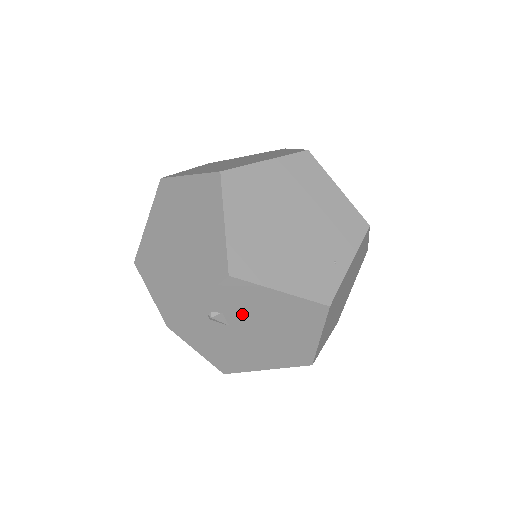
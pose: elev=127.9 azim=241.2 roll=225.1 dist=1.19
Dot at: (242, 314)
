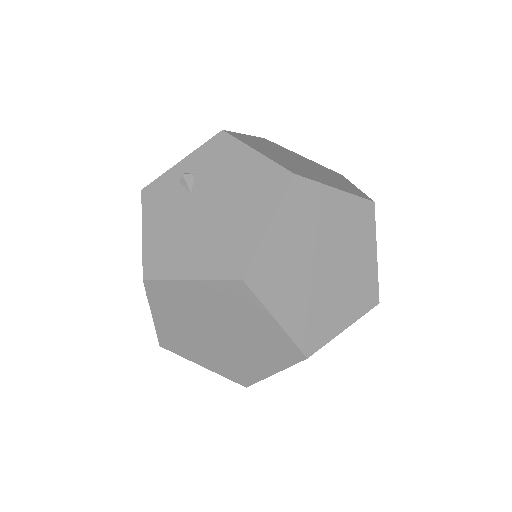
Dot at: (210, 178)
